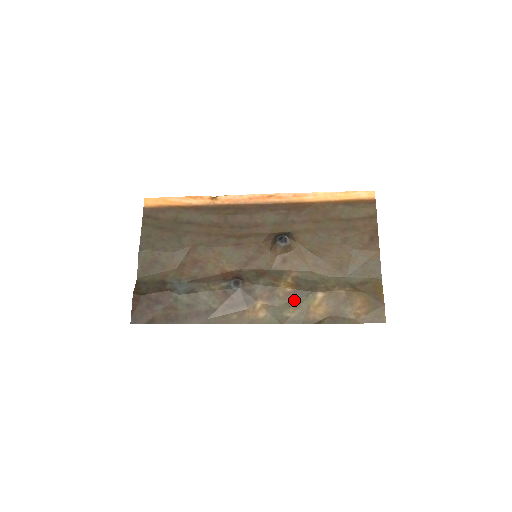
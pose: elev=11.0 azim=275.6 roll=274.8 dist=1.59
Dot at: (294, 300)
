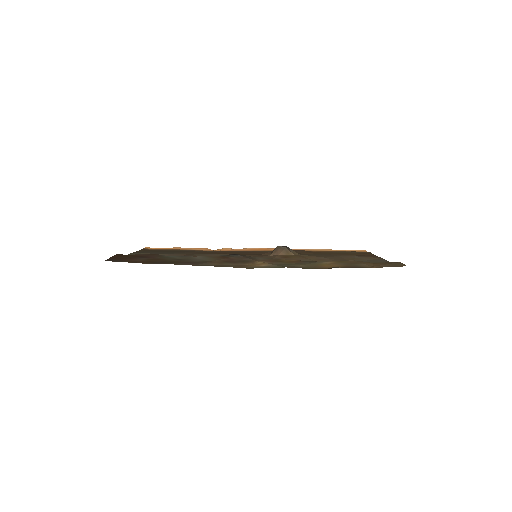
Dot at: (300, 263)
